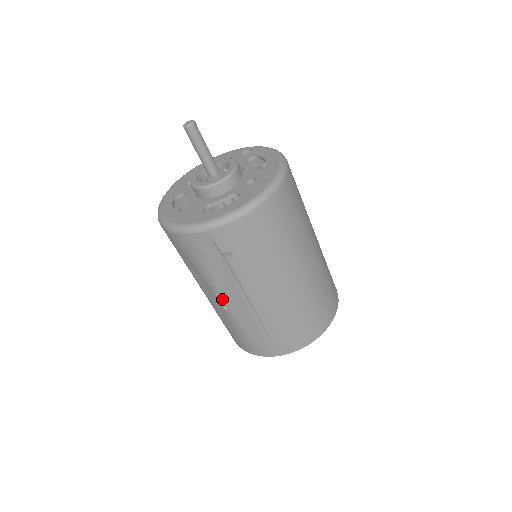
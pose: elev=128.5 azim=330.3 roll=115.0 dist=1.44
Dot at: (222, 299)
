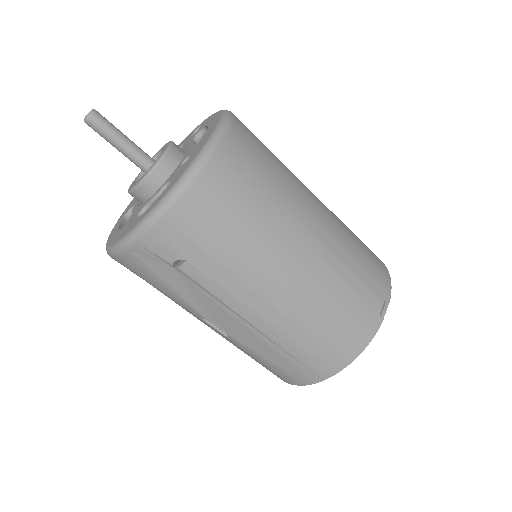
Dot at: (213, 324)
